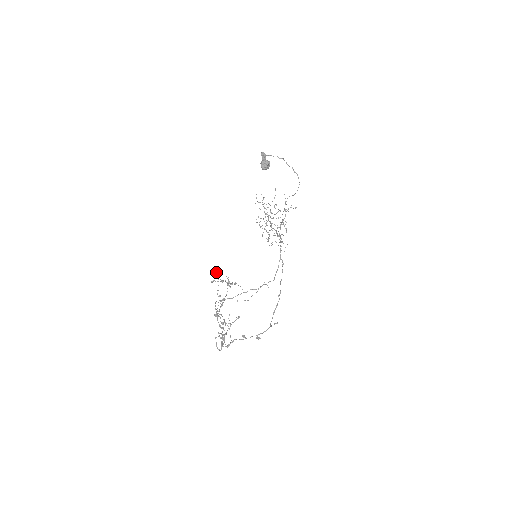
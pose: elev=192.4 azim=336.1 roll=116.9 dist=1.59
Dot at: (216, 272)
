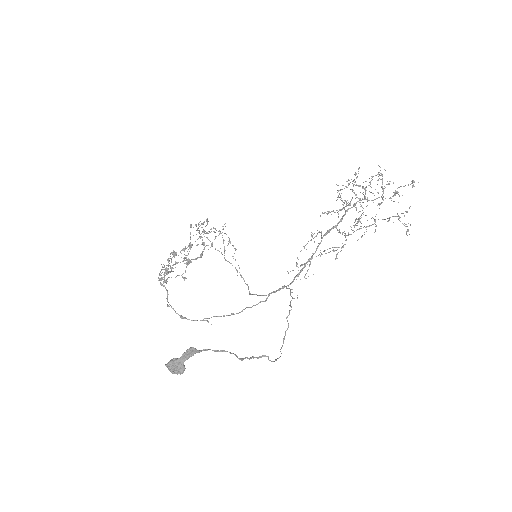
Dot at: (201, 224)
